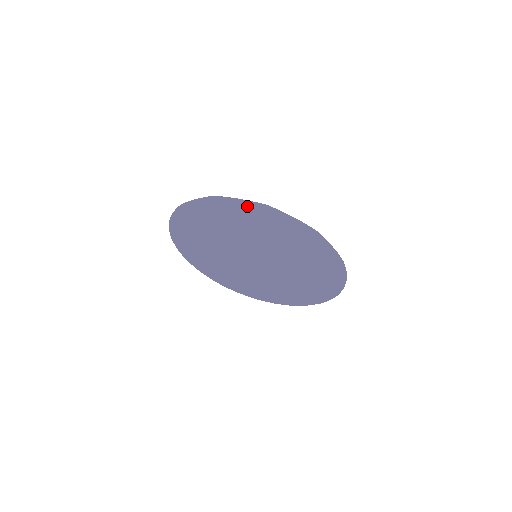
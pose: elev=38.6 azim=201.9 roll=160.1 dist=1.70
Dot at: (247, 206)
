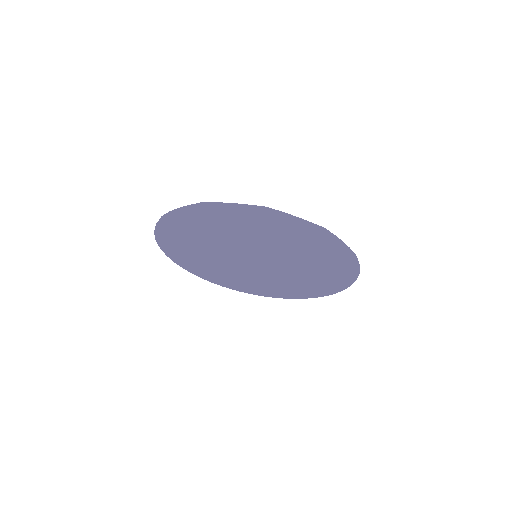
Dot at: (166, 227)
